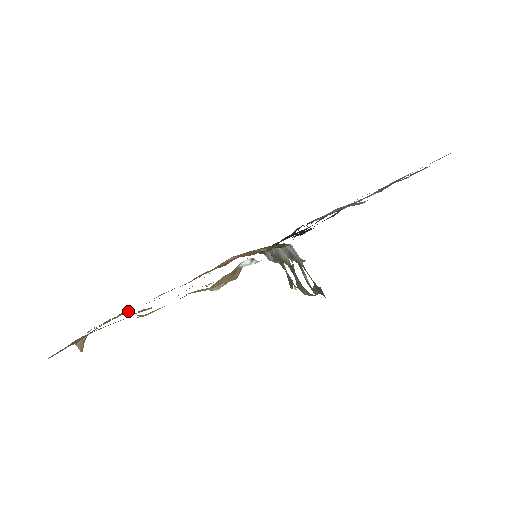
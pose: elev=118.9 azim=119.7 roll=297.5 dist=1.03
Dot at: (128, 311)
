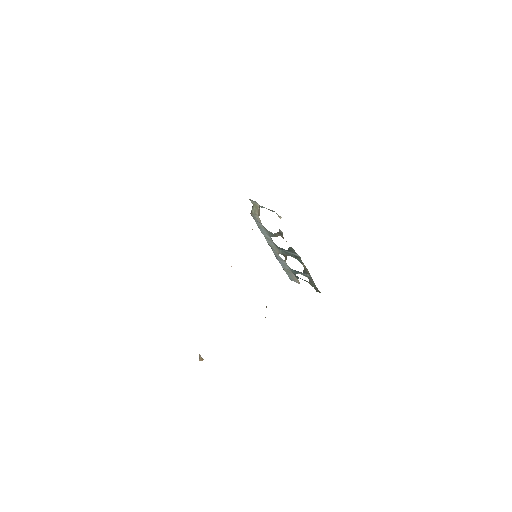
Dot at: occluded
